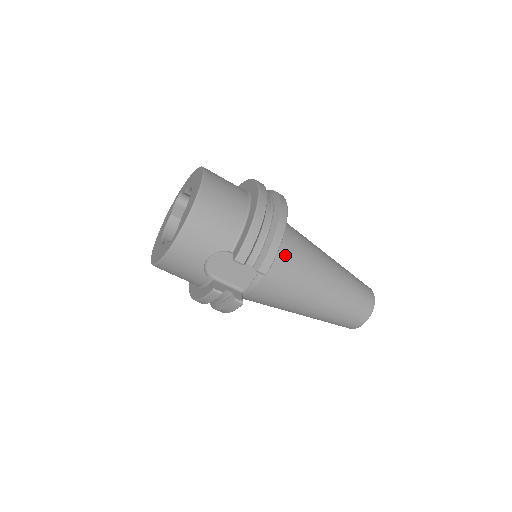
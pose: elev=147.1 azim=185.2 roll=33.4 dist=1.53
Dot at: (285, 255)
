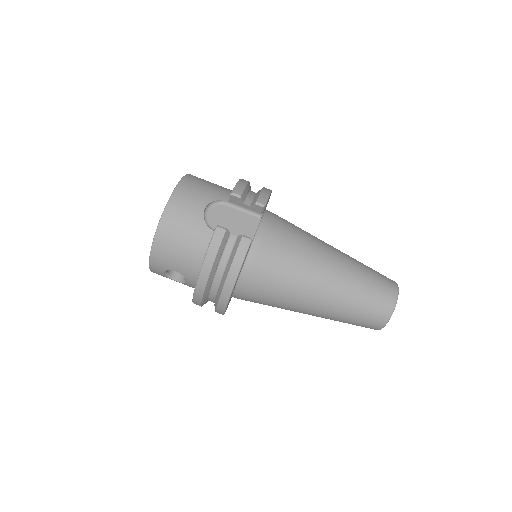
Dot at: (280, 219)
